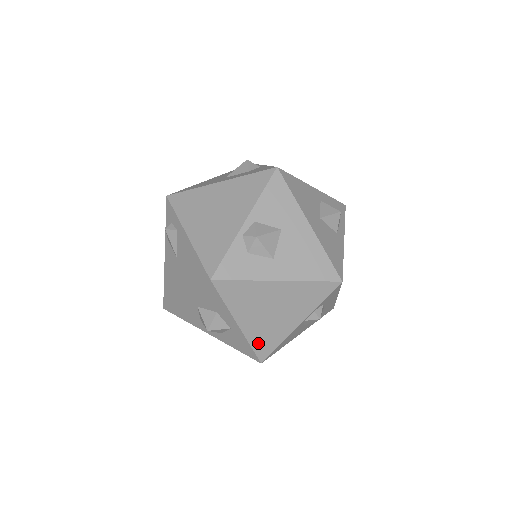
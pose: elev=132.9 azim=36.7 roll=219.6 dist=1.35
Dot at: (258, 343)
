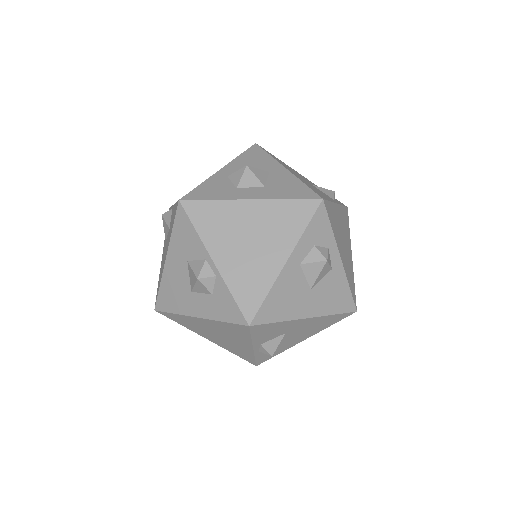
Dot at: occluded
